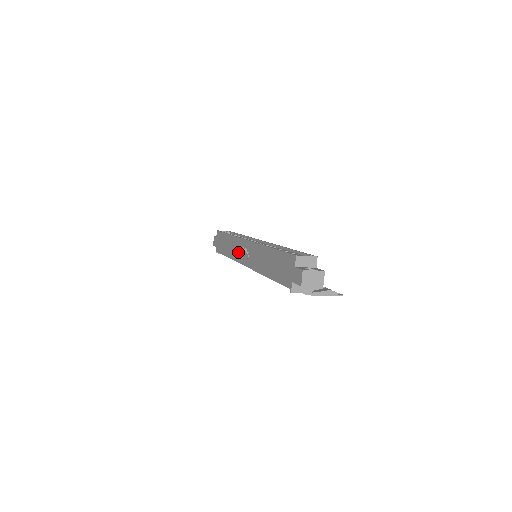
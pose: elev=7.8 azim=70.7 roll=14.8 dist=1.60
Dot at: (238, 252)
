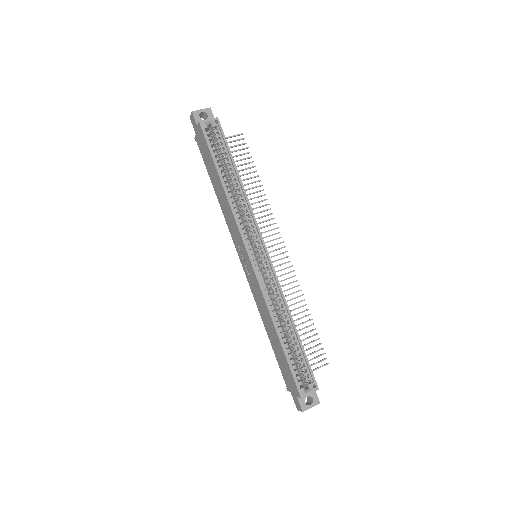
Dot at: (235, 236)
